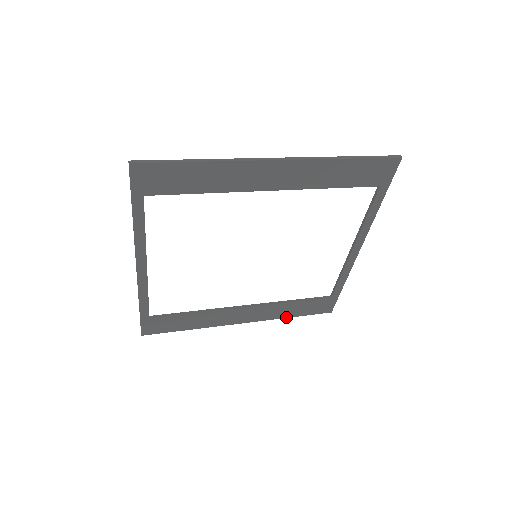
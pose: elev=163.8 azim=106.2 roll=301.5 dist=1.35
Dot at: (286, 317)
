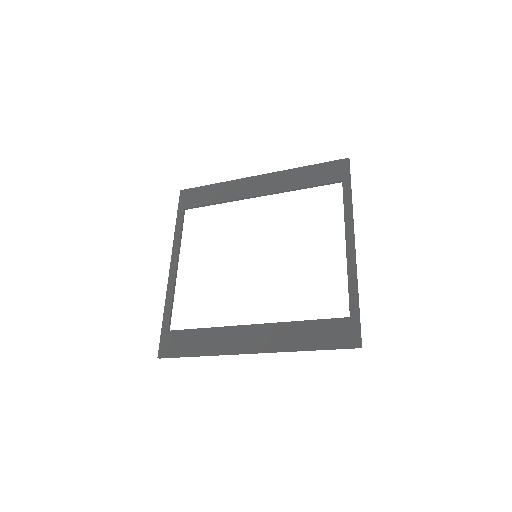
Dot at: (302, 349)
